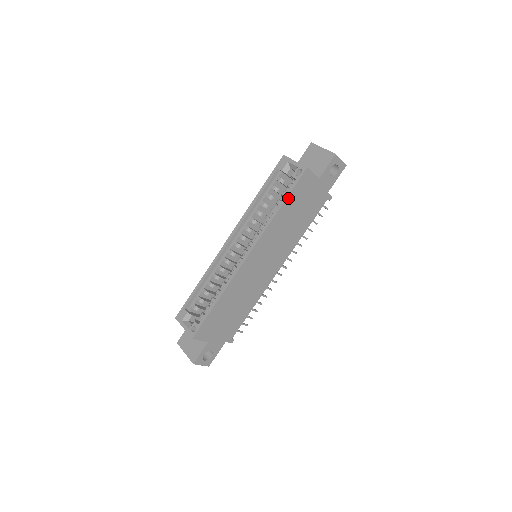
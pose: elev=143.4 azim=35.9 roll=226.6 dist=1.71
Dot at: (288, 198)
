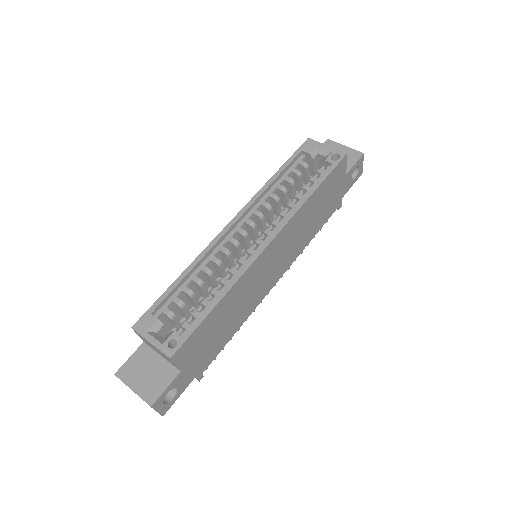
Dot at: (322, 183)
